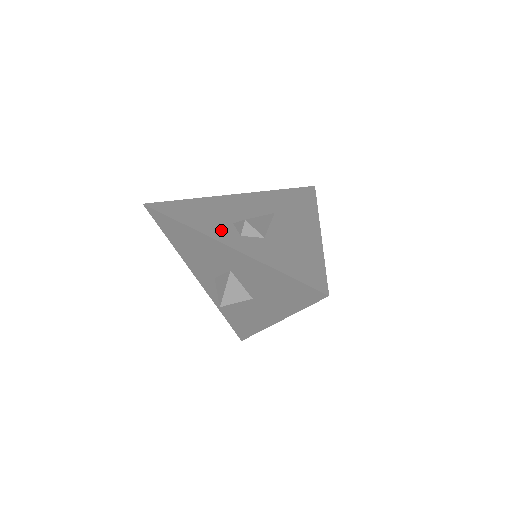
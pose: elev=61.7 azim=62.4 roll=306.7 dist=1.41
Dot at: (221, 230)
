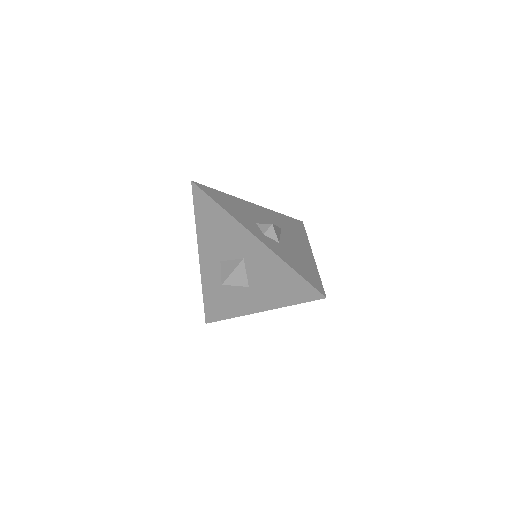
Dot at: (250, 225)
